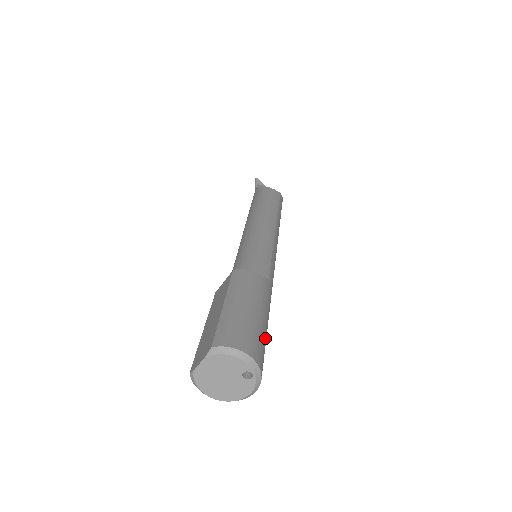
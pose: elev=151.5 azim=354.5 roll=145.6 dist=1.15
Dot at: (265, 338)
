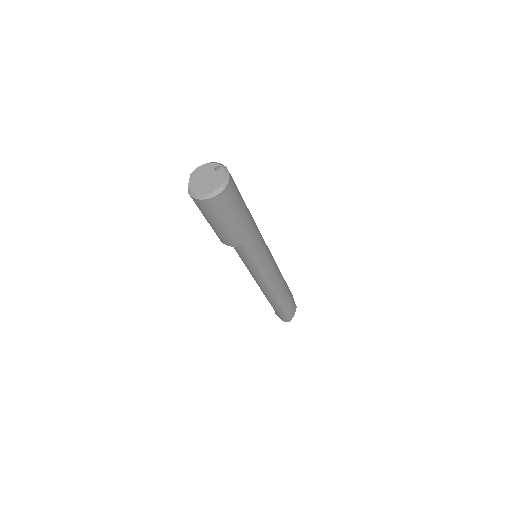
Dot at: occluded
